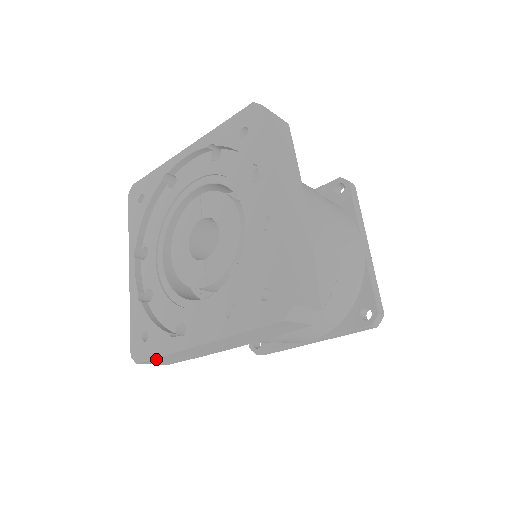
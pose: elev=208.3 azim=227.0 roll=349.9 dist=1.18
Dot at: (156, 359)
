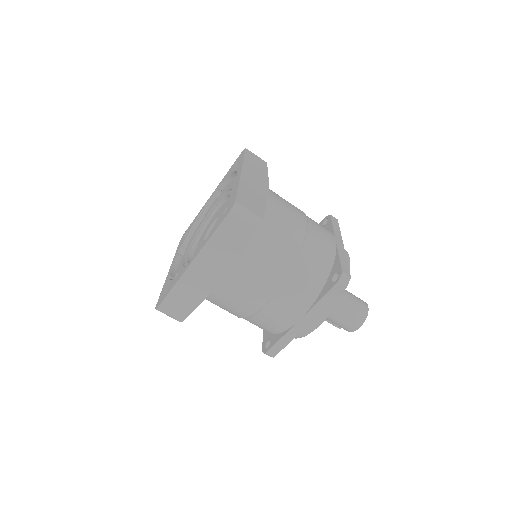
Dot at: occluded
